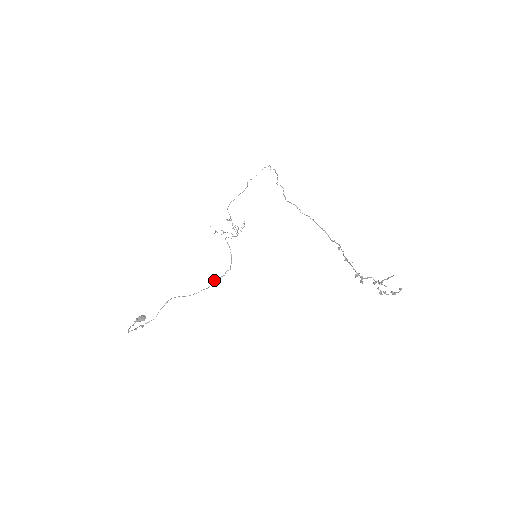
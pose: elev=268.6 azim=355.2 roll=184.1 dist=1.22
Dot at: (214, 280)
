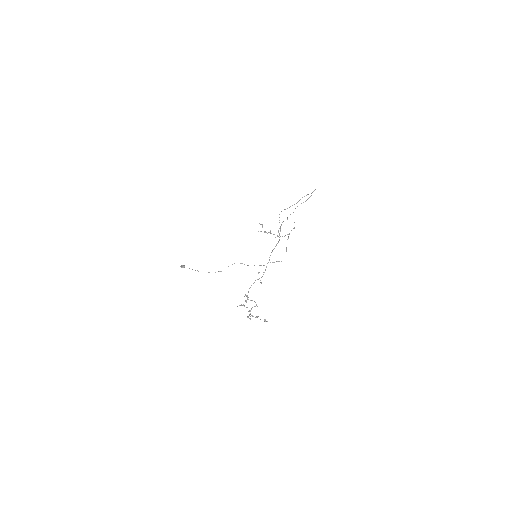
Dot at: (272, 262)
